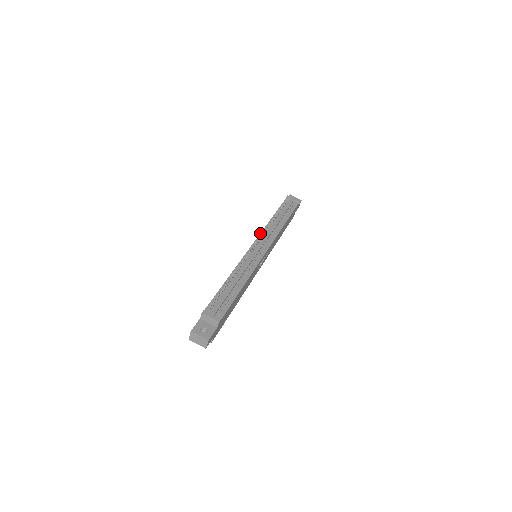
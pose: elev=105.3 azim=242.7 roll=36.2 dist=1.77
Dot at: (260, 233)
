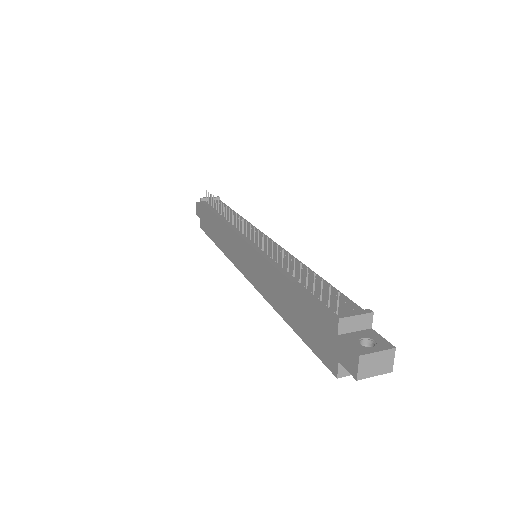
Dot at: (232, 230)
